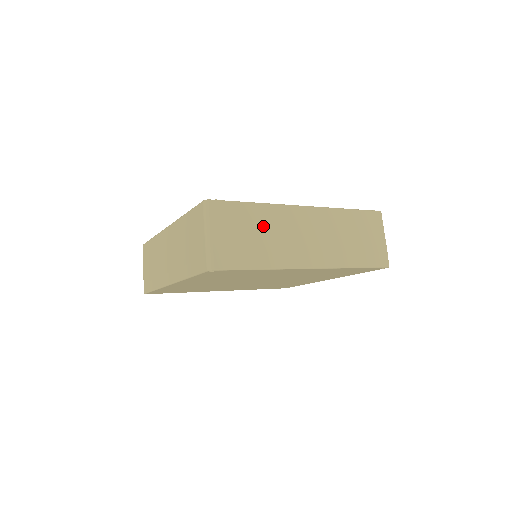
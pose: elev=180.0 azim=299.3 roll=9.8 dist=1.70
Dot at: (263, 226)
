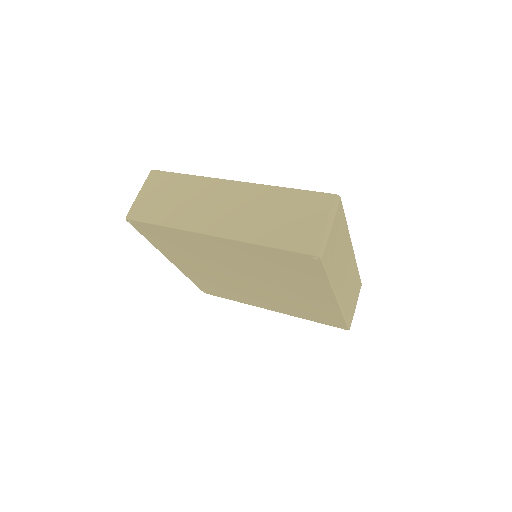
Dot at: (185, 193)
